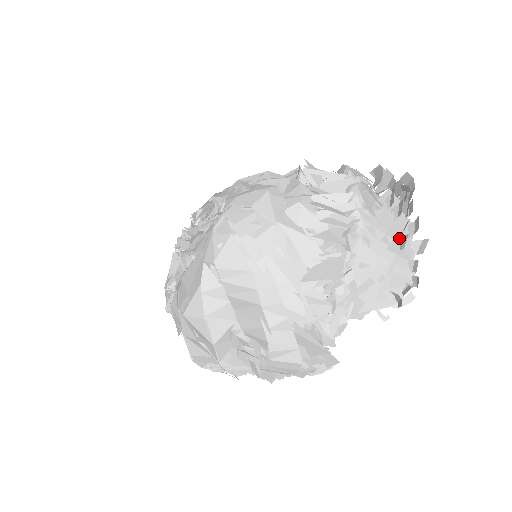
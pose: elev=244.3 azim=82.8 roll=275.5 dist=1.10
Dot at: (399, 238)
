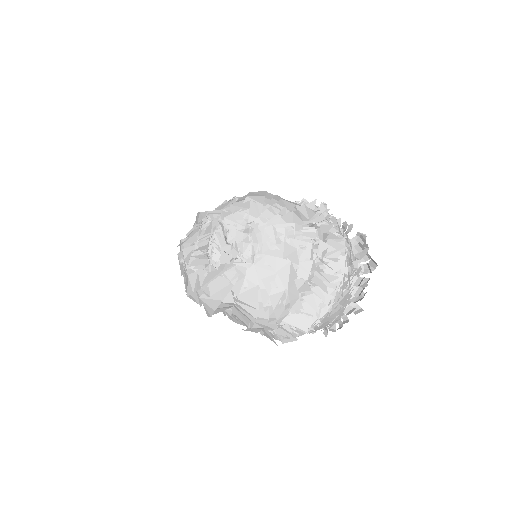
Dot at: (347, 305)
